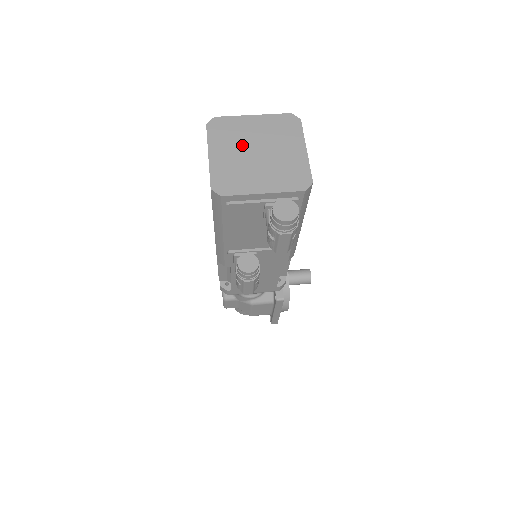
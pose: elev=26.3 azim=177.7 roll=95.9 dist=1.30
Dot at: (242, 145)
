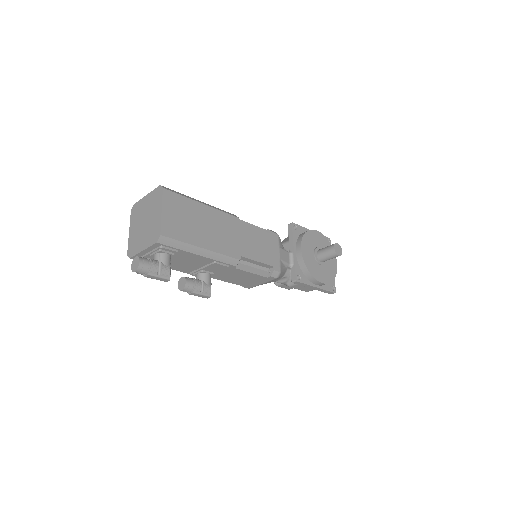
Dot at: (140, 220)
